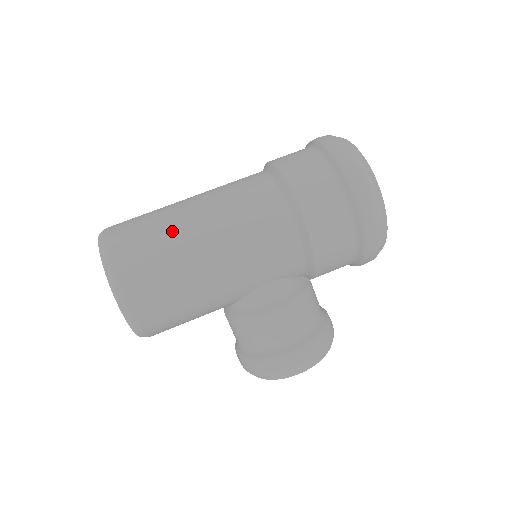
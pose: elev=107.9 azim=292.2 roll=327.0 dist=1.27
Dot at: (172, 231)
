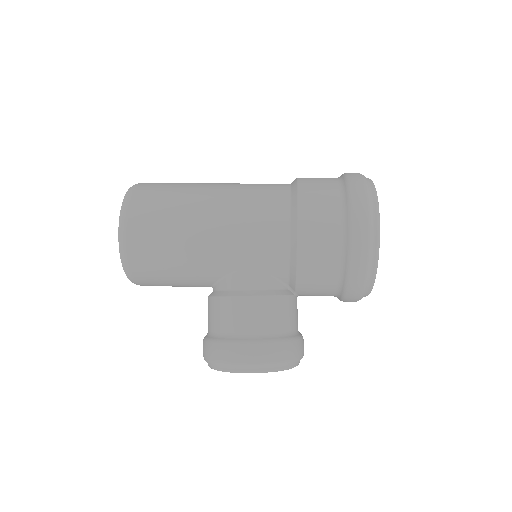
Dot at: (188, 192)
